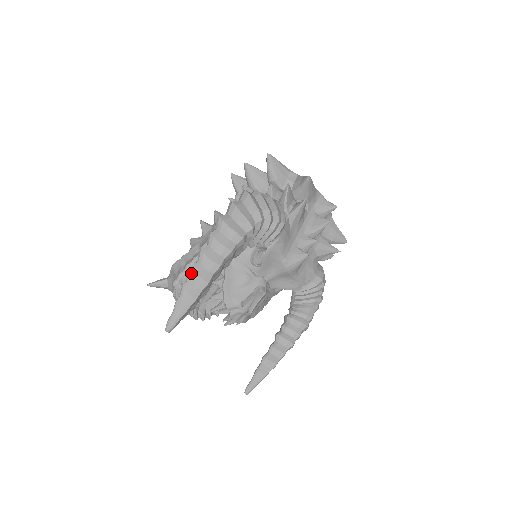
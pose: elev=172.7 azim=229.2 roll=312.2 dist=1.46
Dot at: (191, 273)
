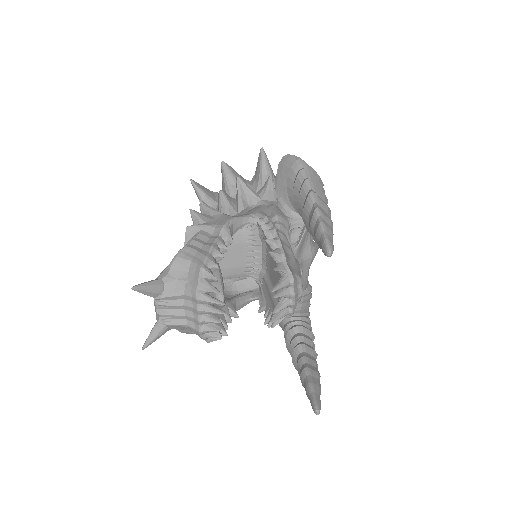
Dot at: (316, 196)
